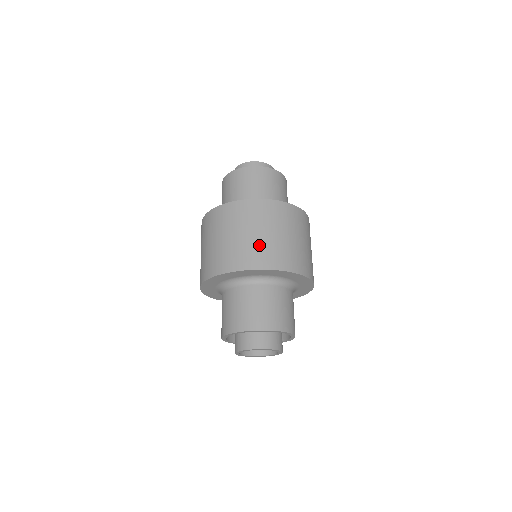
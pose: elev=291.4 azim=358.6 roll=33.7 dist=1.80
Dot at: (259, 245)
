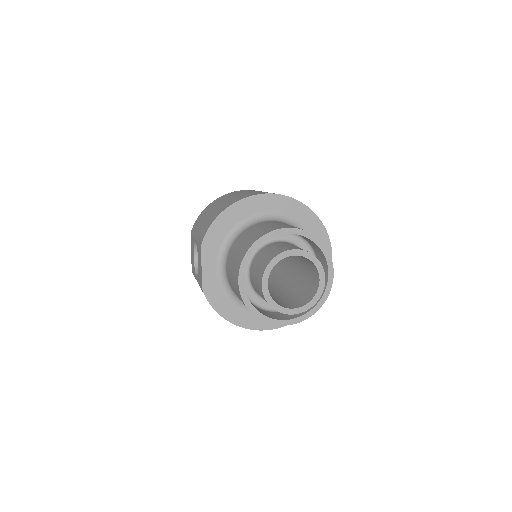
Dot at: occluded
